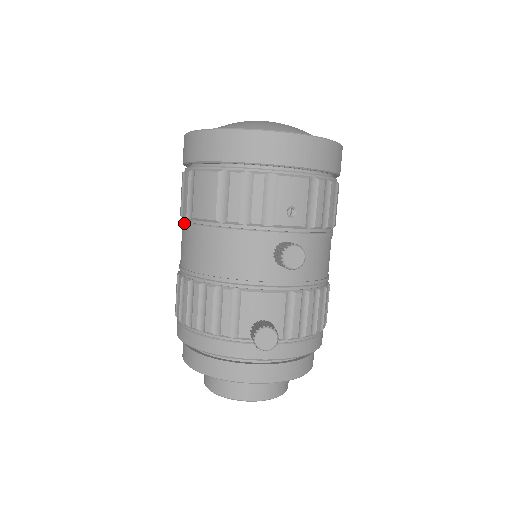
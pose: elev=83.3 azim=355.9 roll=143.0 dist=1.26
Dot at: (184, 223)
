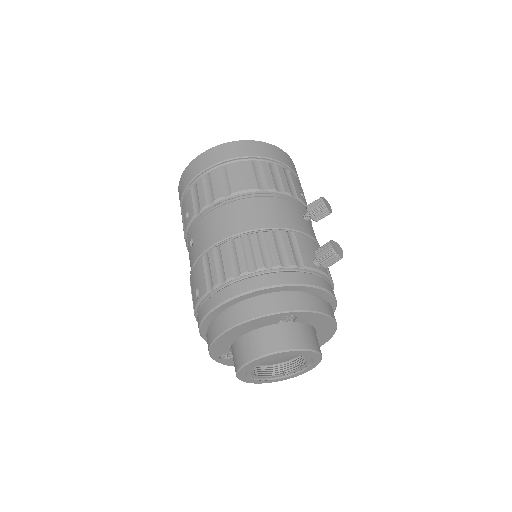
Dot at: (216, 205)
